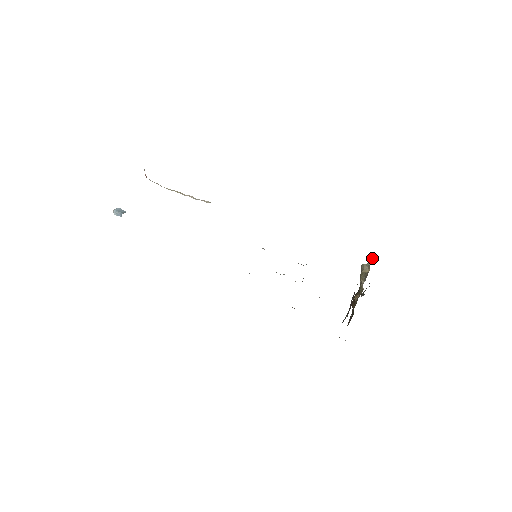
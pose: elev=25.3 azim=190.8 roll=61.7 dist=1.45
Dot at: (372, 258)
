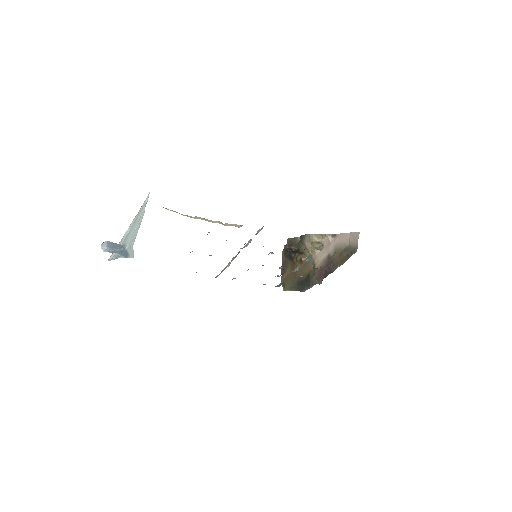
Dot at: (332, 236)
